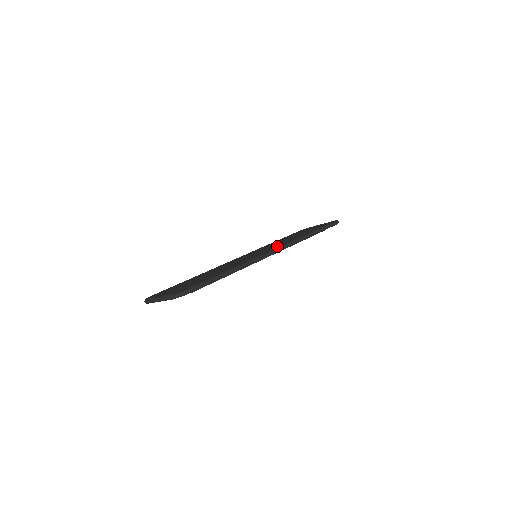
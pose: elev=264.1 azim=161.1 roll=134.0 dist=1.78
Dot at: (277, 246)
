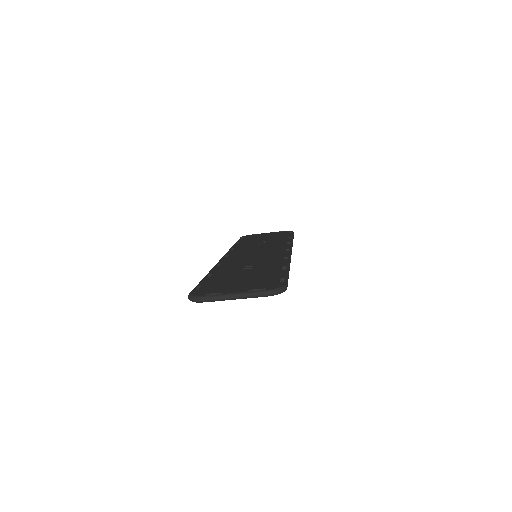
Dot at: (280, 247)
